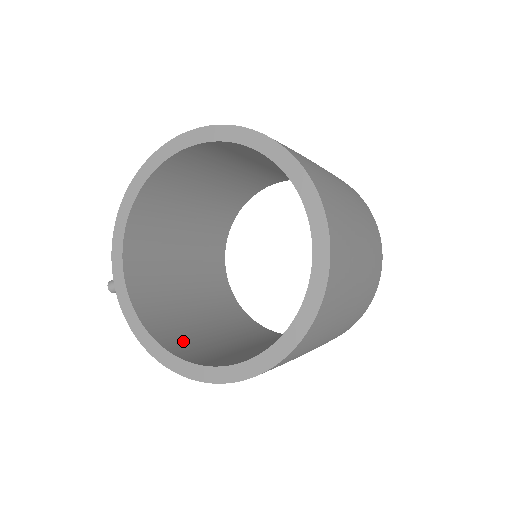
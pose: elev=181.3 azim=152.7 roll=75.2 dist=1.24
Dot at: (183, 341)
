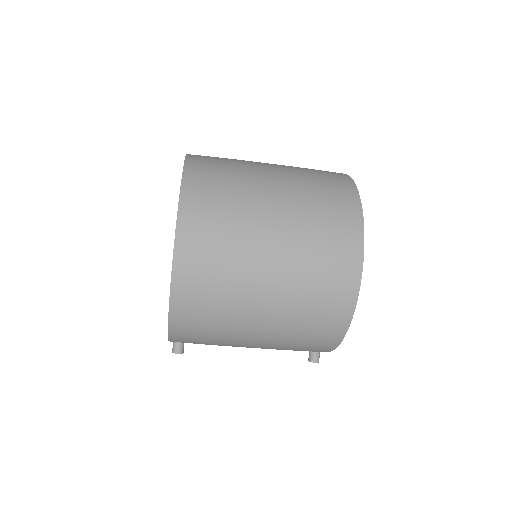
Dot at: occluded
